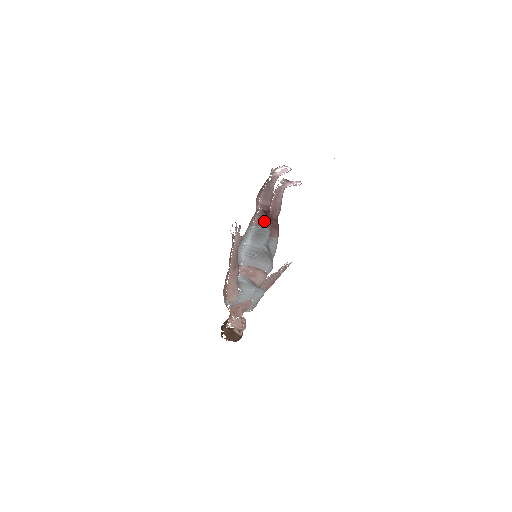
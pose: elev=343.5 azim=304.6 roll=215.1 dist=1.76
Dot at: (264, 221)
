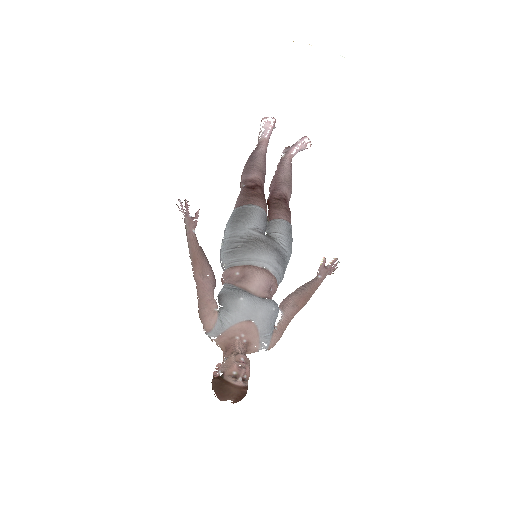
Dot at: (247, 197)
